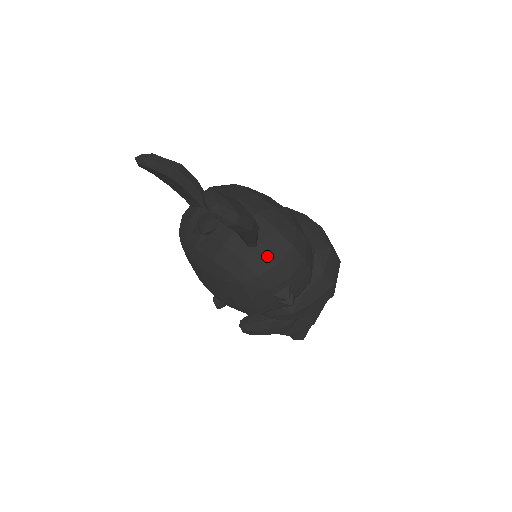
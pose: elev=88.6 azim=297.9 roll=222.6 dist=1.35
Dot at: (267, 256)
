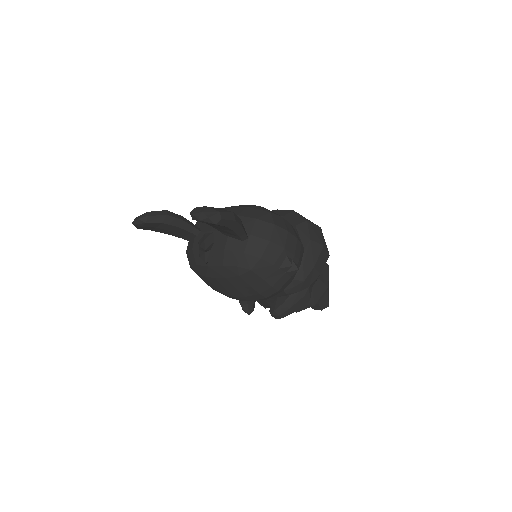
Dot at: (259, 240)
